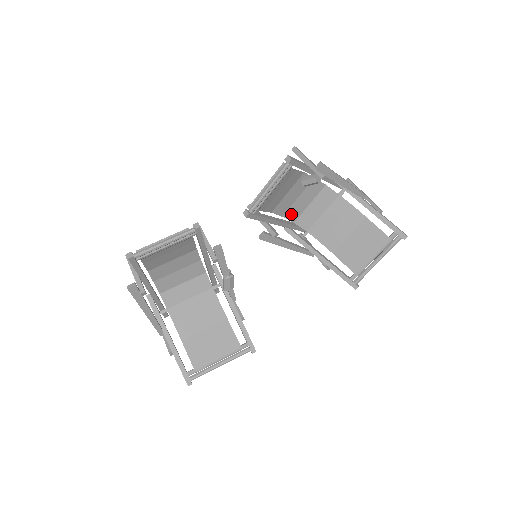
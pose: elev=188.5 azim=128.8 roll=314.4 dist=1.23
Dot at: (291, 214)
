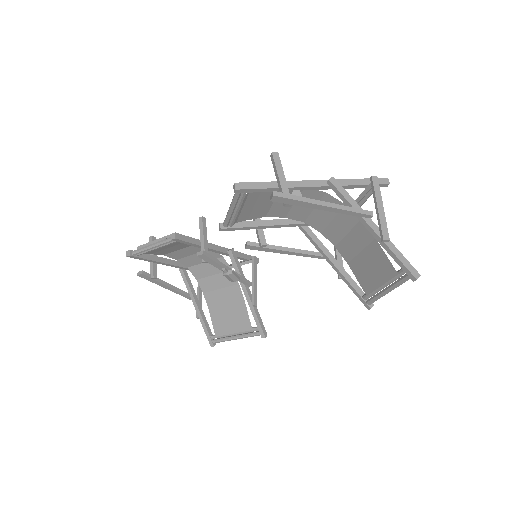
Dot at: (296, 216)
